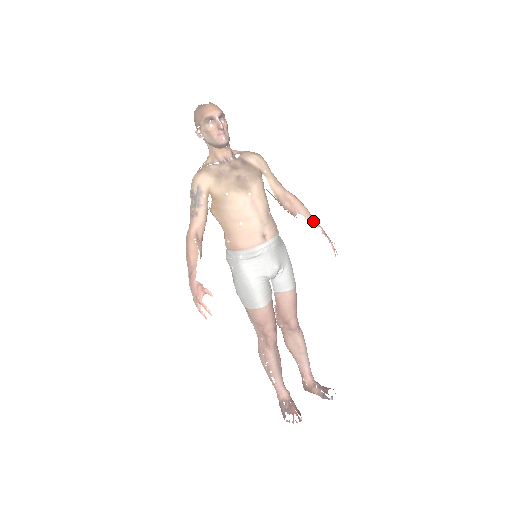
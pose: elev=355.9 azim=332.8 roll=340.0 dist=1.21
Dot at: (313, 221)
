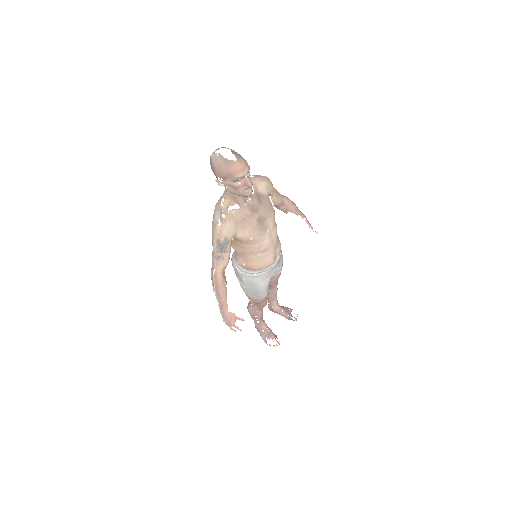
Dot at: (300, 215)
